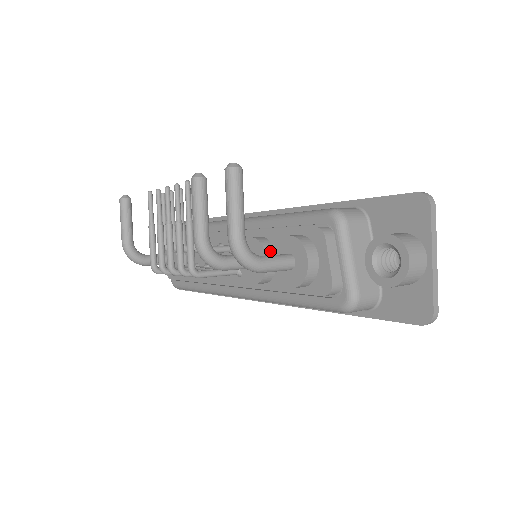
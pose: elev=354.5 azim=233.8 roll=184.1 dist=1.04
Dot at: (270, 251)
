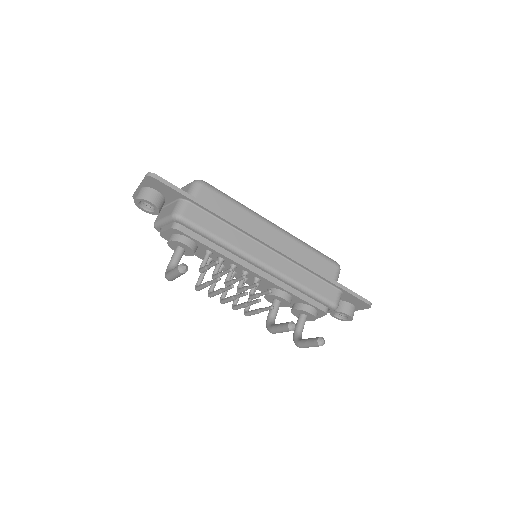
Dot at: occluded
